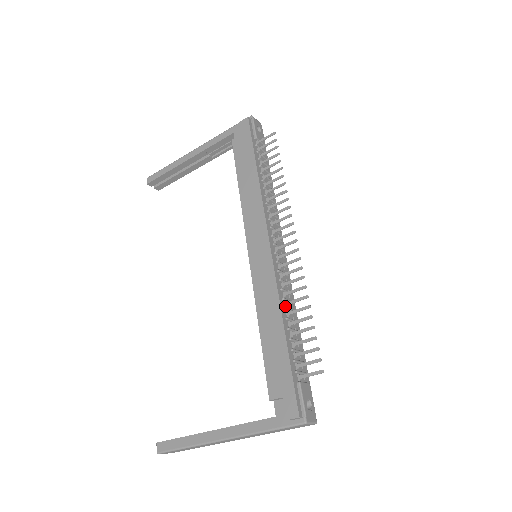
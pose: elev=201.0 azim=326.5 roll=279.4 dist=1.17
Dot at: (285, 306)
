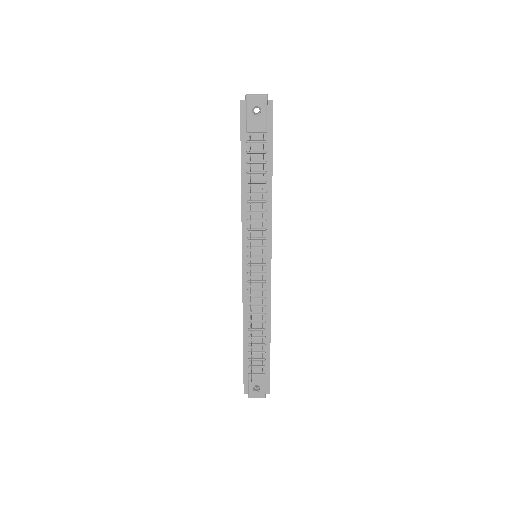
Dot at: occluded
